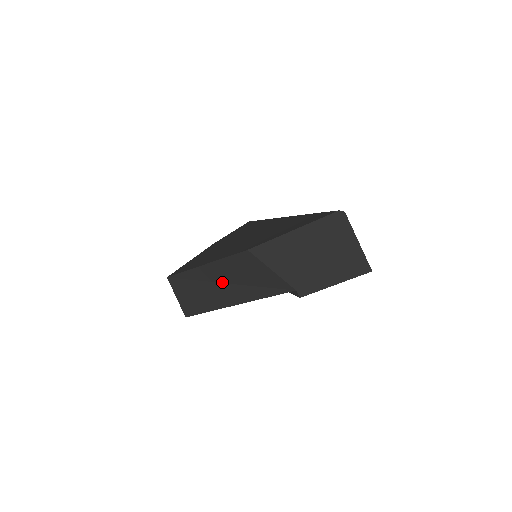
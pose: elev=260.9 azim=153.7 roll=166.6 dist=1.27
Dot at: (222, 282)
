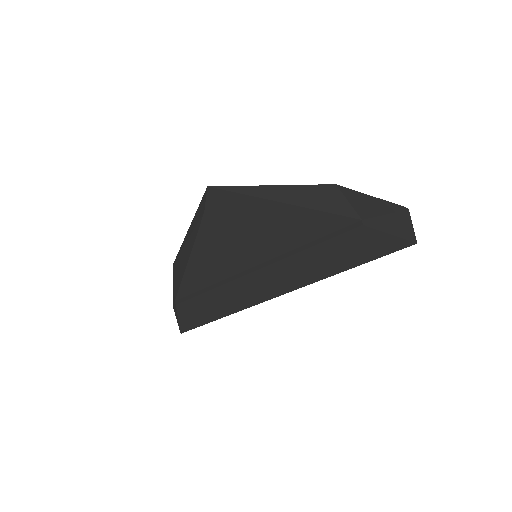
Dot at: (281, 201)
